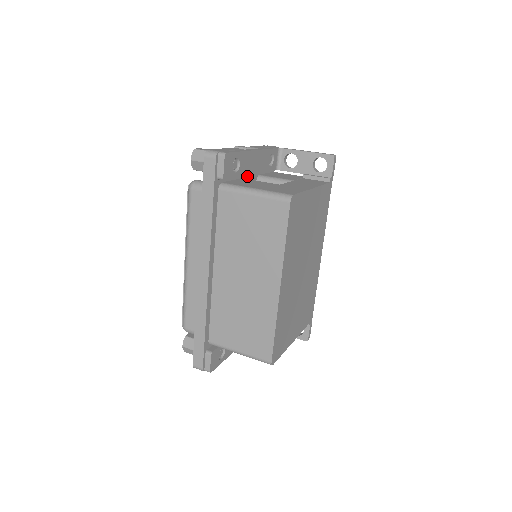
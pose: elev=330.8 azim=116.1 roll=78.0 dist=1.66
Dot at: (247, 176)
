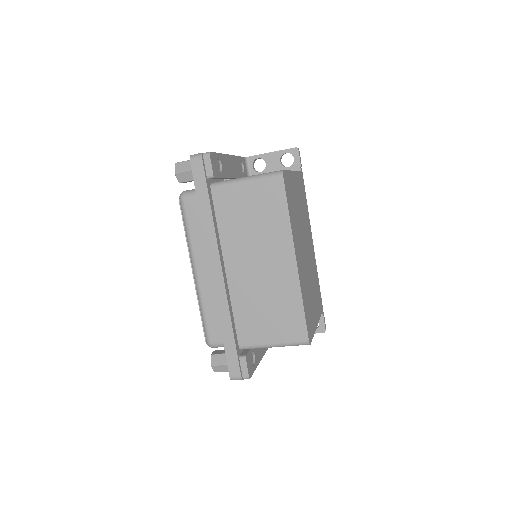
Dot at: occluded
